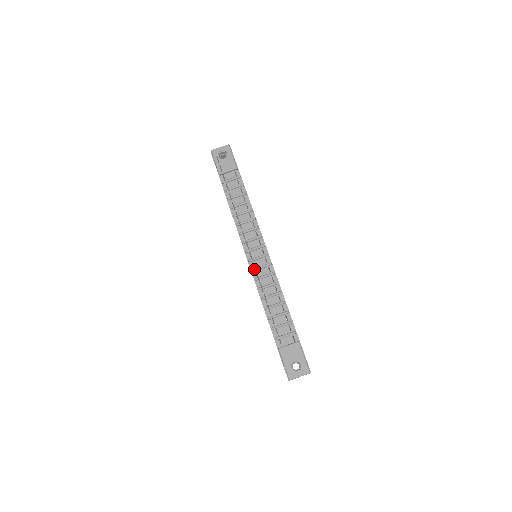
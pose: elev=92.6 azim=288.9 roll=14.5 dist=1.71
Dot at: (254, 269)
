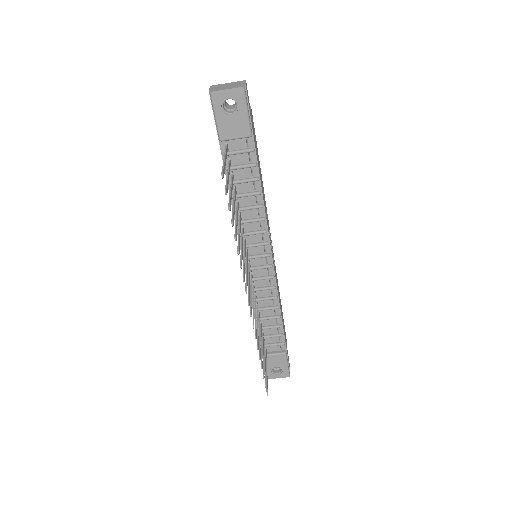
Dot at: occluded
